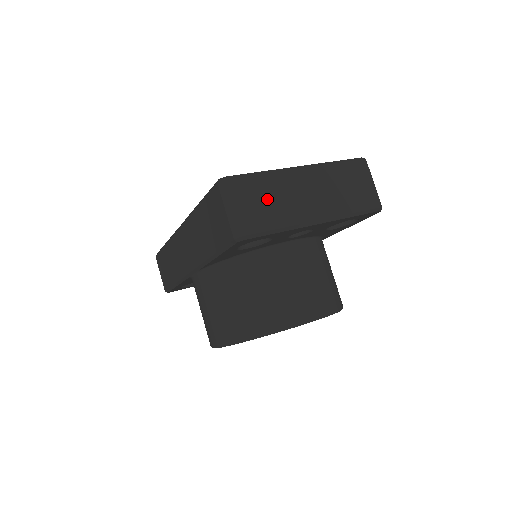
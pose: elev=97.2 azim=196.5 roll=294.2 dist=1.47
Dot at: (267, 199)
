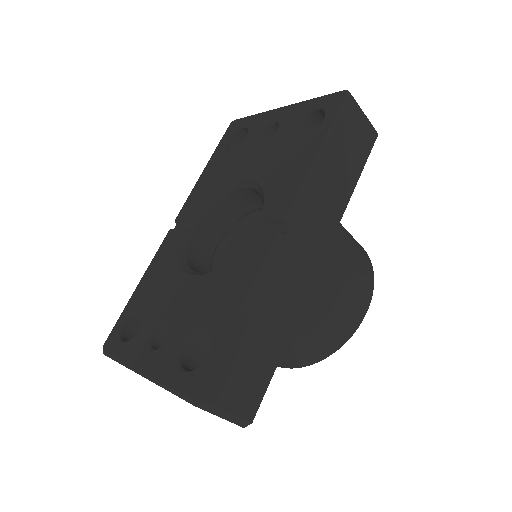
Dot at: occluded
